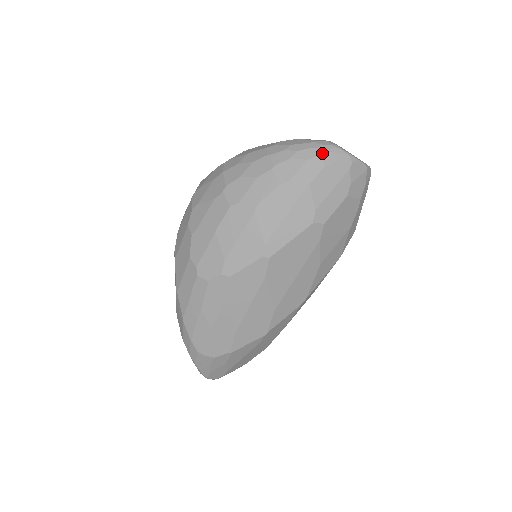
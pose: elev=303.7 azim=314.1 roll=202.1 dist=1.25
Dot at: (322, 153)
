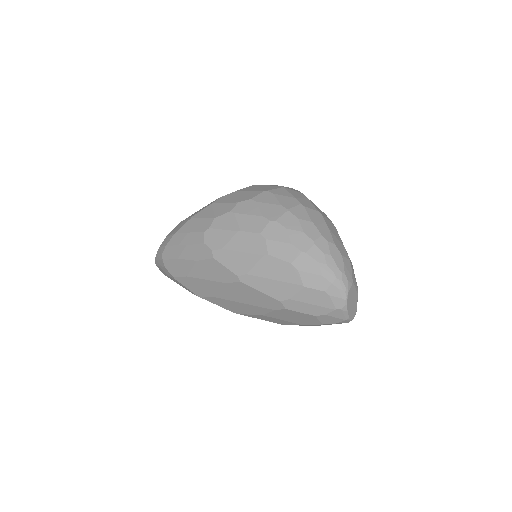
Dot at: (334, 284)
